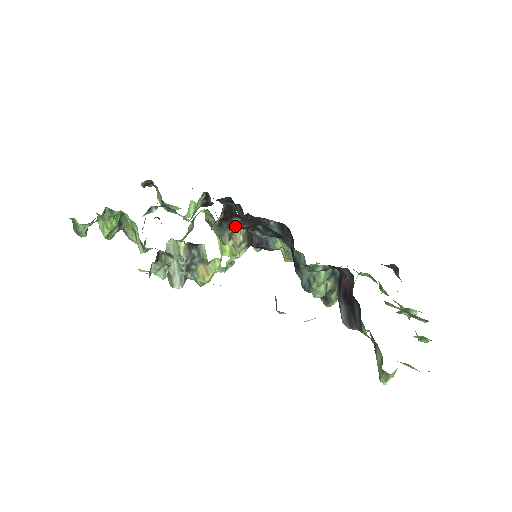
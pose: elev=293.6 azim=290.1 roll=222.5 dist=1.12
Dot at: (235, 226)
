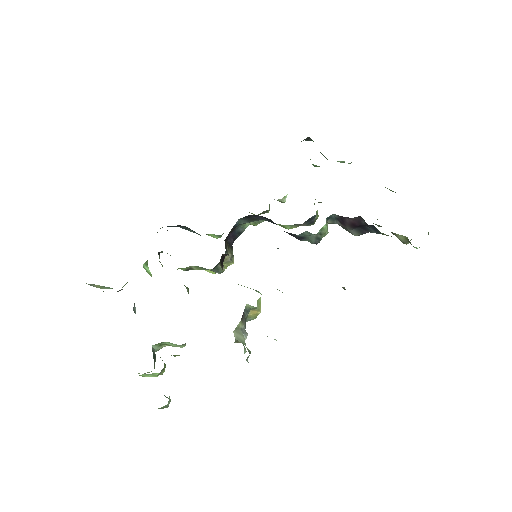
Dot at: occluded
